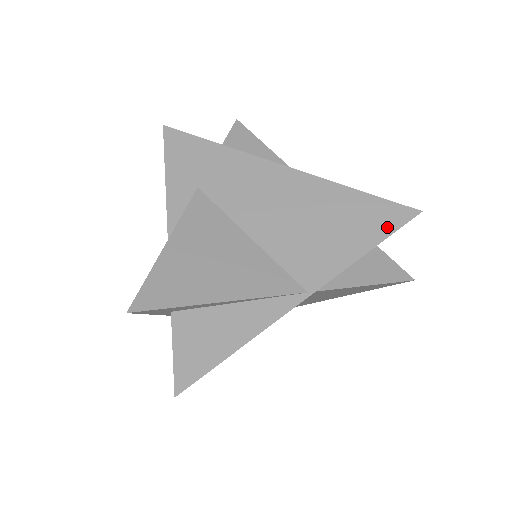
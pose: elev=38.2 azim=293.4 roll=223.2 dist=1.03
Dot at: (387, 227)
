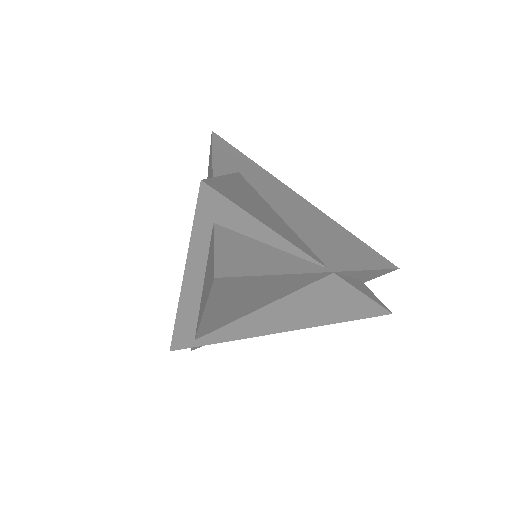
Dot at: (379, 264)
